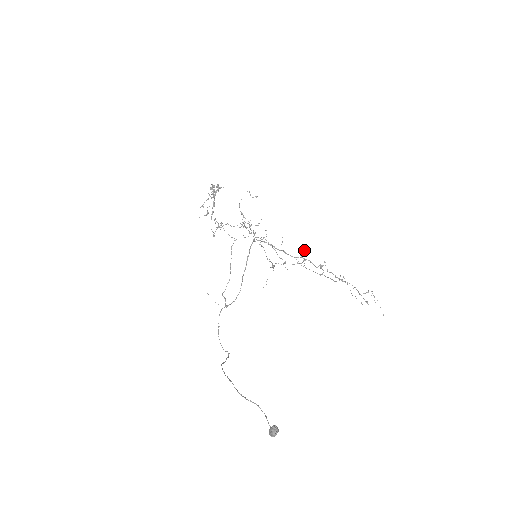
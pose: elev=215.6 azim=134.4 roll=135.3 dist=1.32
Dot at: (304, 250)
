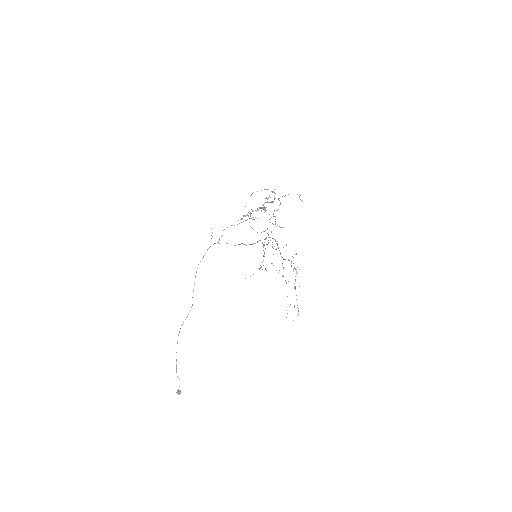
Dot at: occluded
